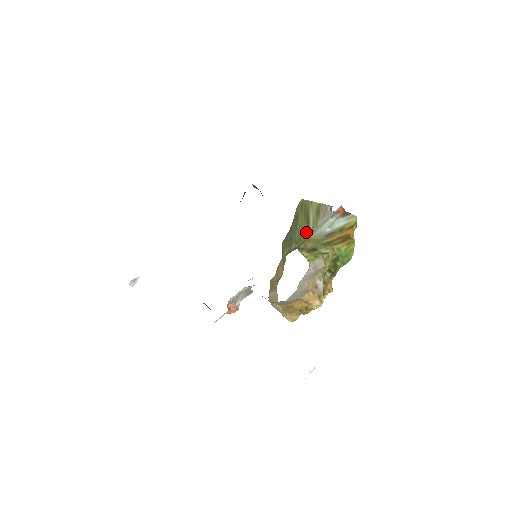
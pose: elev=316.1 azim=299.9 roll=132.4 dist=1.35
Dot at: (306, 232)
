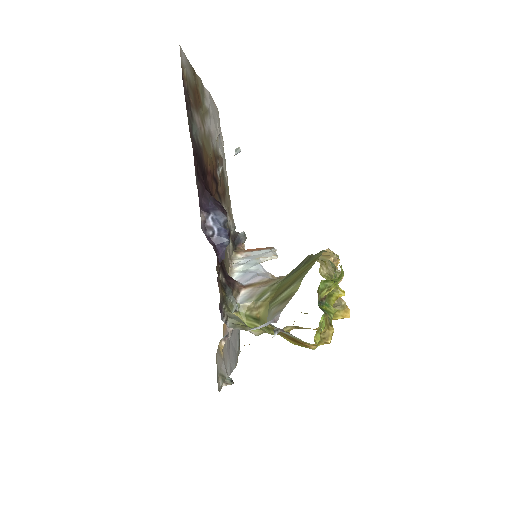
Dot at: (276, 296)
